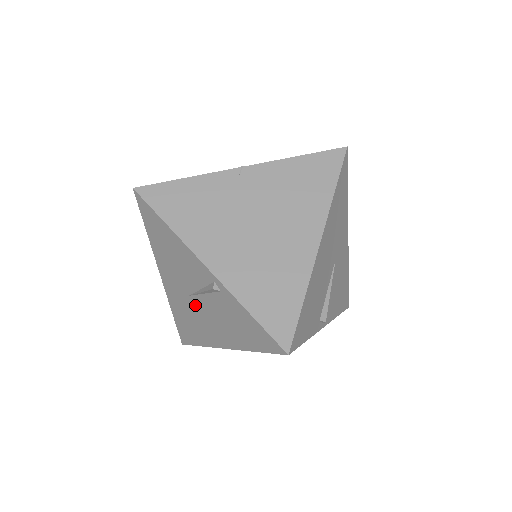
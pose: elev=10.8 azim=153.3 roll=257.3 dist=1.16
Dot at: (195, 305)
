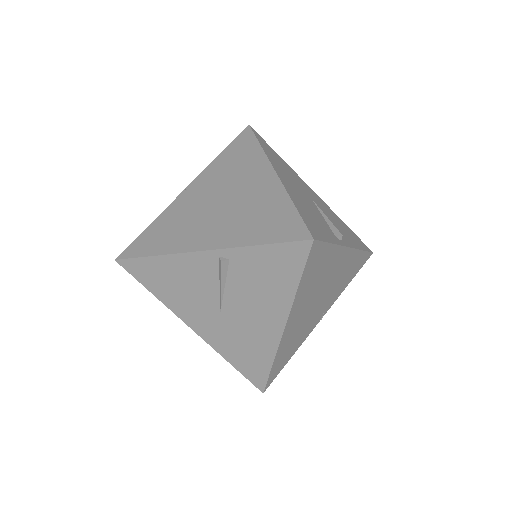
Dot at: (231, 315)
